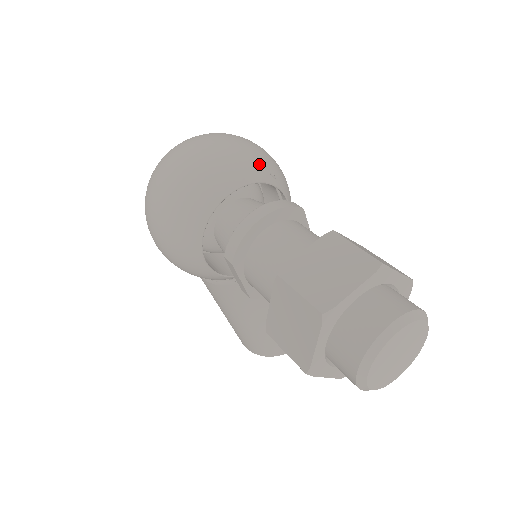
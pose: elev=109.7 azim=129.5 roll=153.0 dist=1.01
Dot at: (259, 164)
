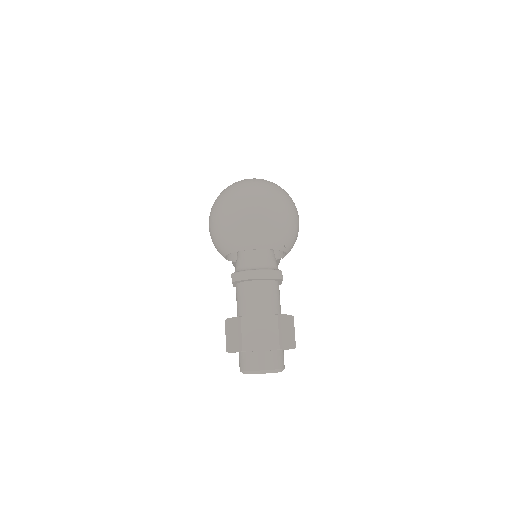
Dot at: (282, 239)
